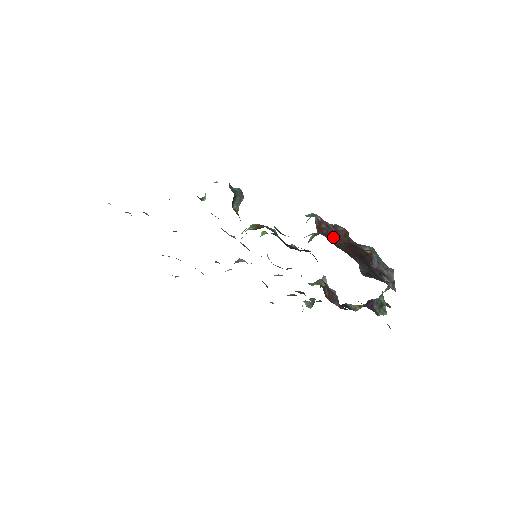
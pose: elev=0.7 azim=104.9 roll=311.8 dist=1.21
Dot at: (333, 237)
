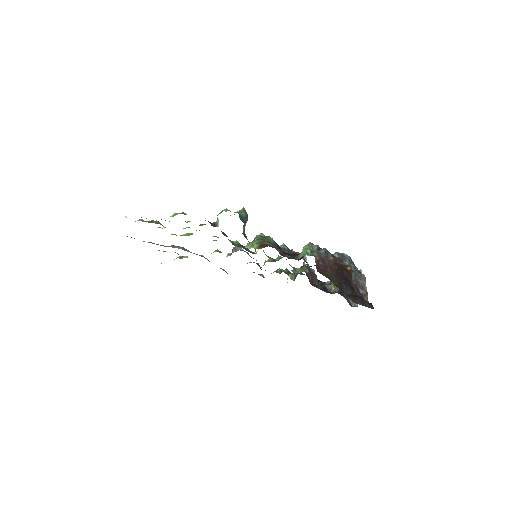
Dot at: (327, 269)
